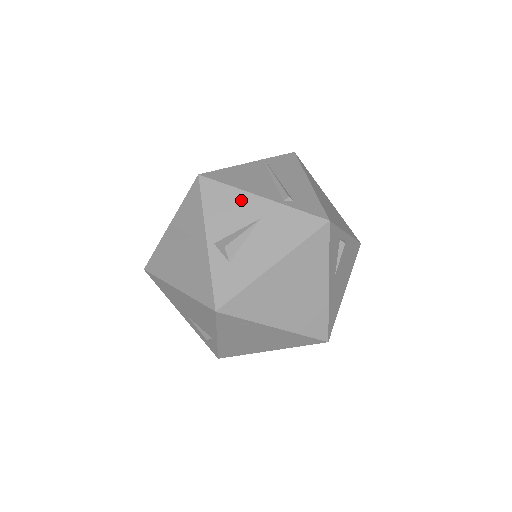
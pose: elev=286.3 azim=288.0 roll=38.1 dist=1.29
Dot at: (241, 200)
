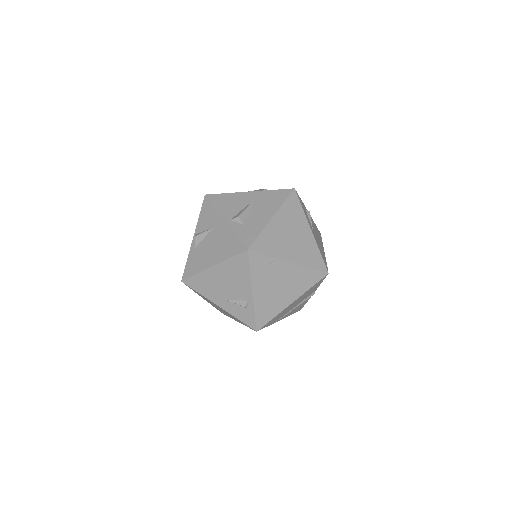
Dot at: (237, 197)
